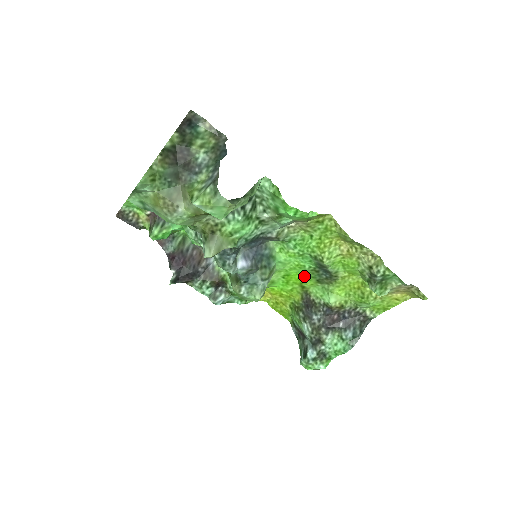
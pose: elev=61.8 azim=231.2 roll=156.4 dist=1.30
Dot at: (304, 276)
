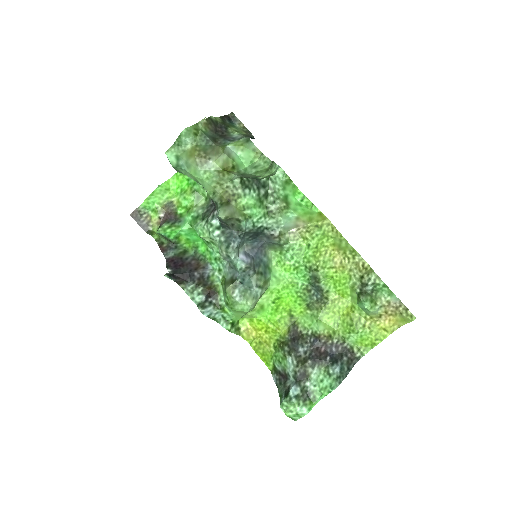
Dot at: (295, 299)
